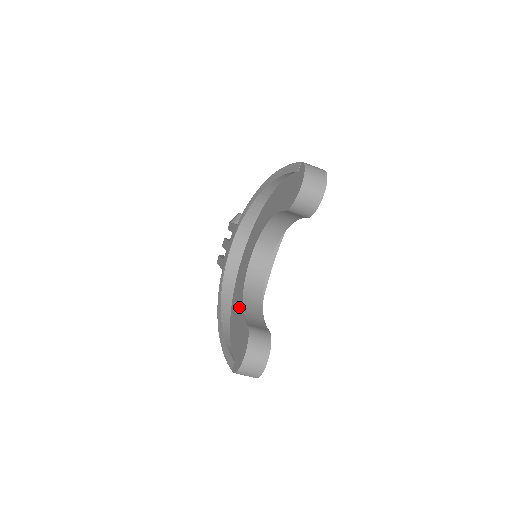
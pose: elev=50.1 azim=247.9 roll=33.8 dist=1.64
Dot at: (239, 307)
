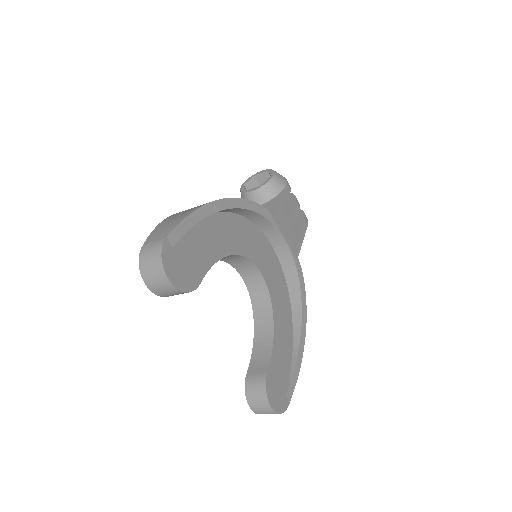
Dot at: occluded
